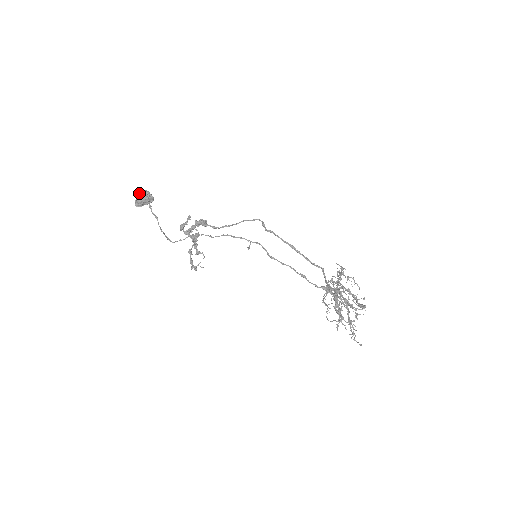
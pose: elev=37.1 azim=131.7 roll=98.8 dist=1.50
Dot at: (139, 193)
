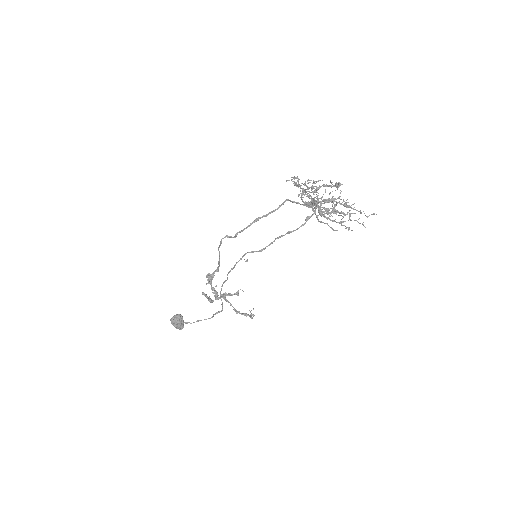
Dot at: occluded
